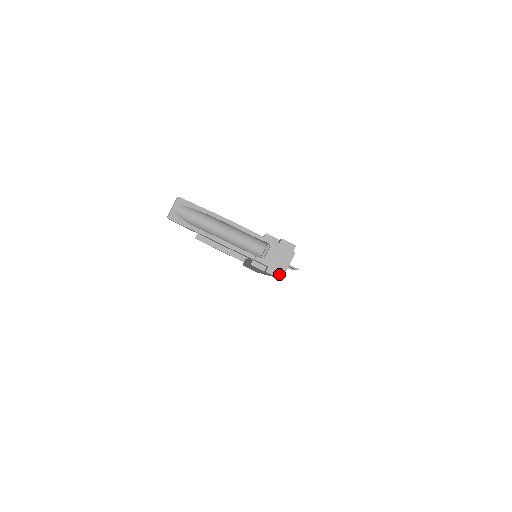
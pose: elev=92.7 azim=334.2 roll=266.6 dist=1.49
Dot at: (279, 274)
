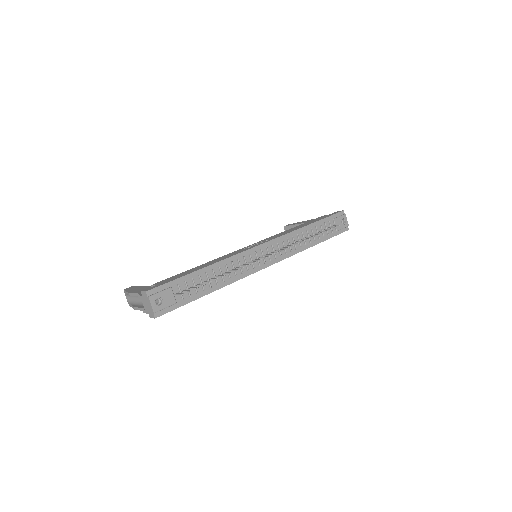
Dot at: (153, 316)
